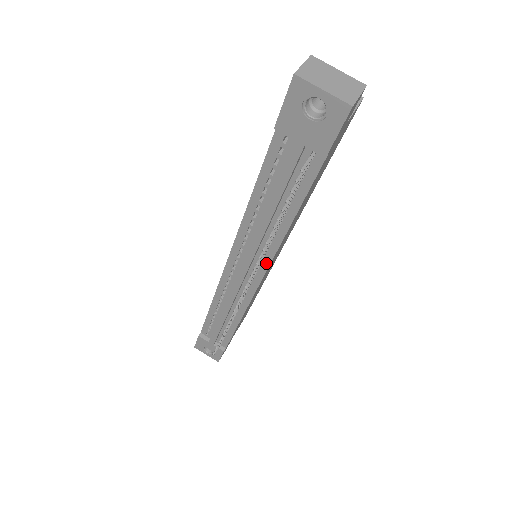
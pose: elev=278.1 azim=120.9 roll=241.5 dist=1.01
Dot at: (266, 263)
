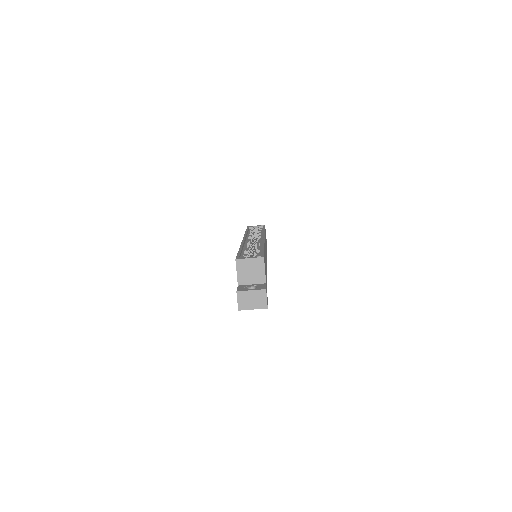
Dot at: occluded
